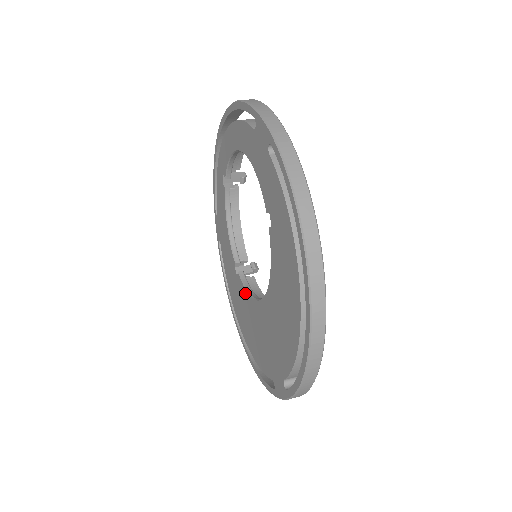
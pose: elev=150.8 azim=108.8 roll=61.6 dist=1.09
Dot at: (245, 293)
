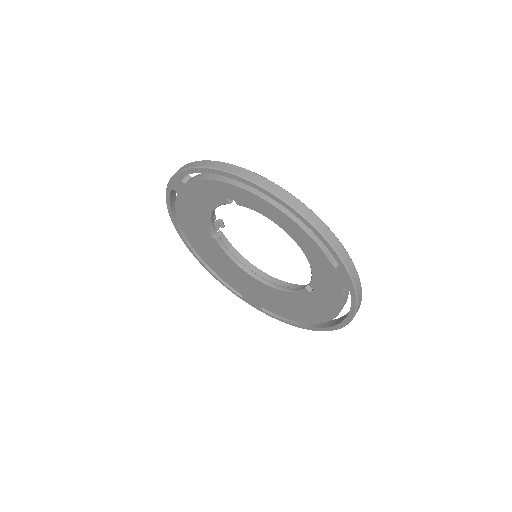
Dot at: (224, 254)
